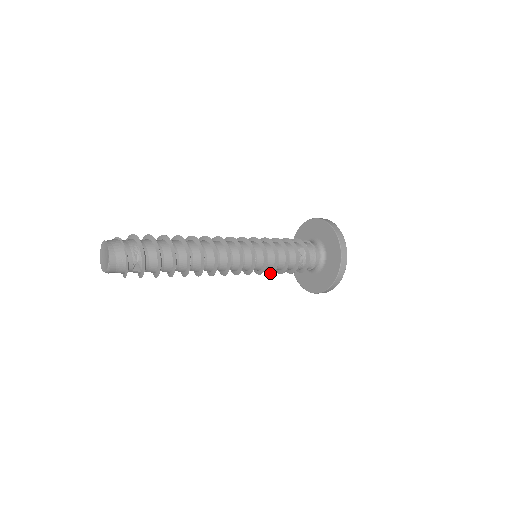
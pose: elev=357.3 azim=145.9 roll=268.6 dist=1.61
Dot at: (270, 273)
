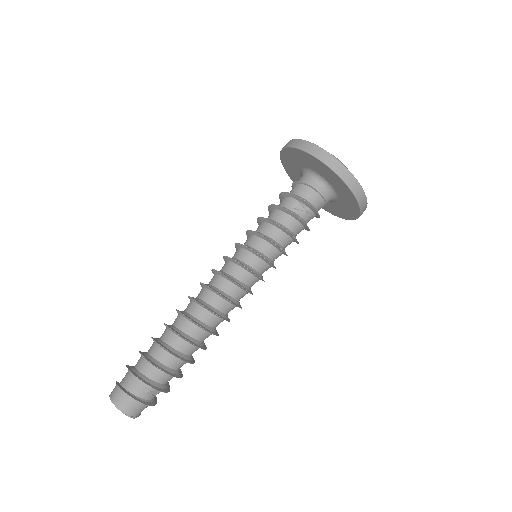
Dot at: occluded
